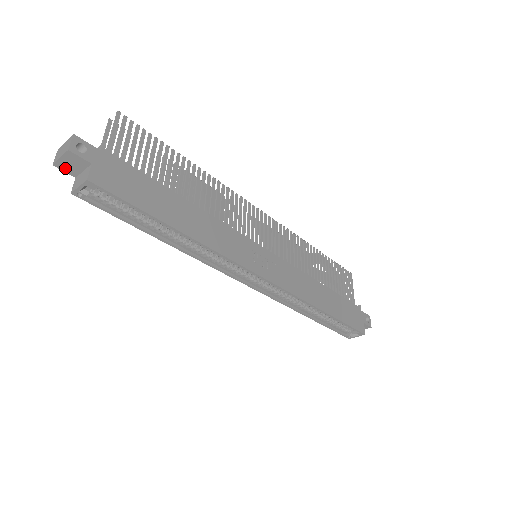
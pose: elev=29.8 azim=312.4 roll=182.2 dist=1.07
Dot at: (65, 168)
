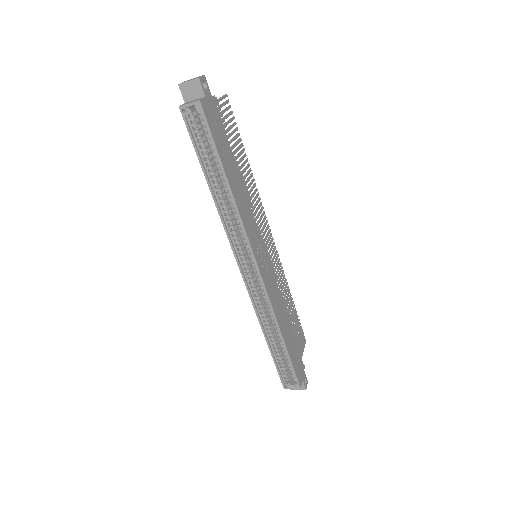
Dot at: (184, 91)
